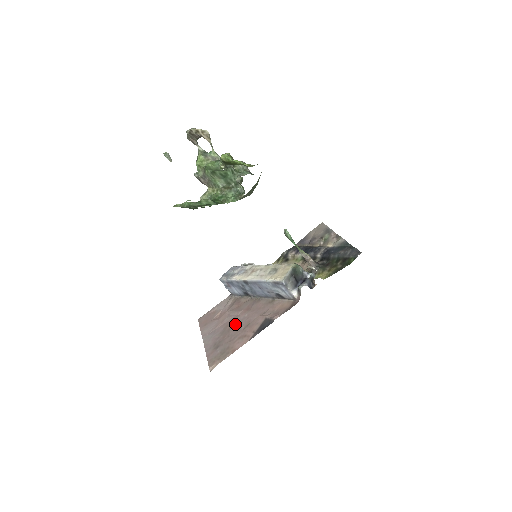
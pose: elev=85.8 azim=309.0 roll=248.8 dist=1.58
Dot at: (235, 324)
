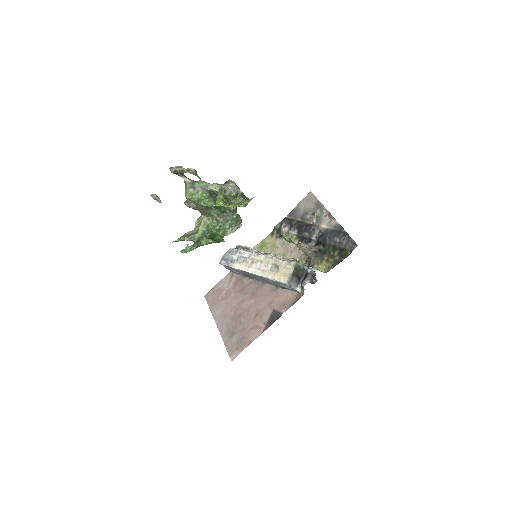
Dot at: (244, 310)
